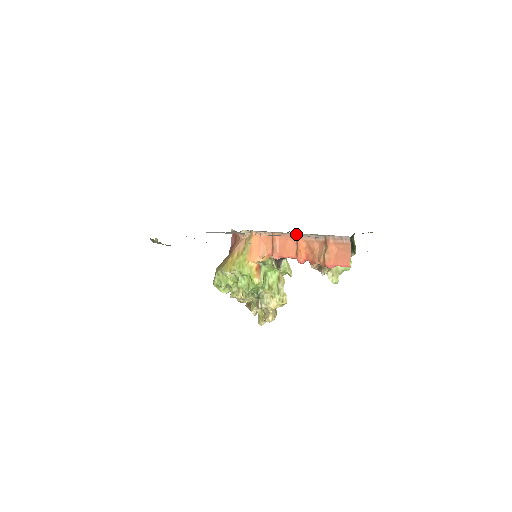
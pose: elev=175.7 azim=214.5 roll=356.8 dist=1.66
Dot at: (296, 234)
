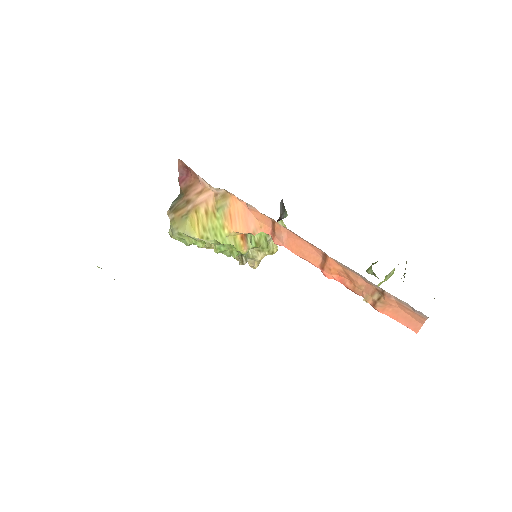
Dot at: (326, 255)
